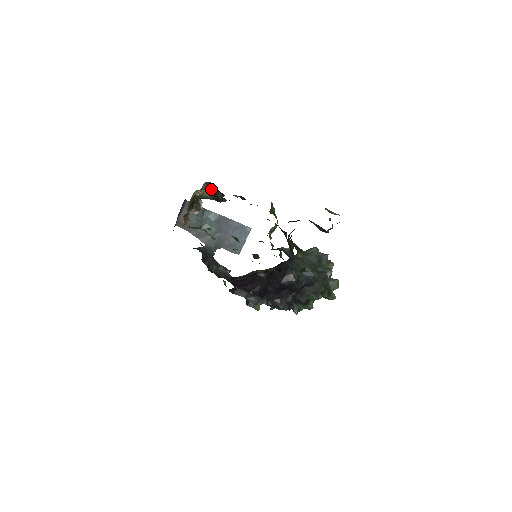
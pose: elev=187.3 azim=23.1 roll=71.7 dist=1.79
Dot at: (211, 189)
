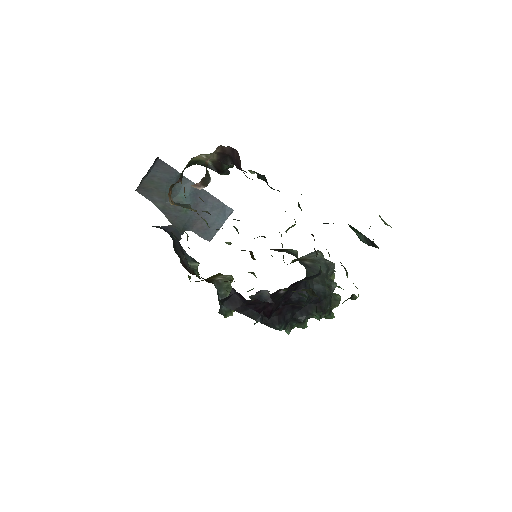
Dot at: (221, 155)
